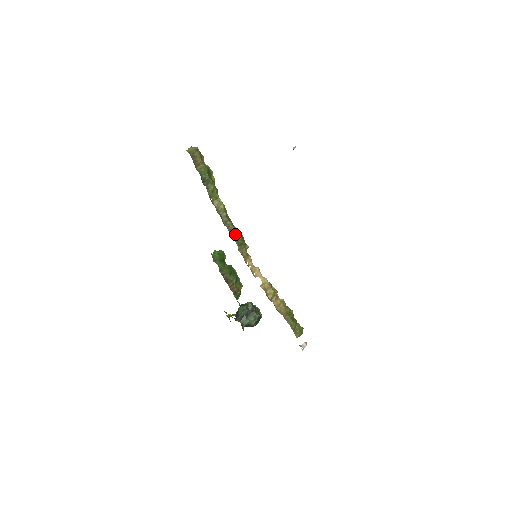
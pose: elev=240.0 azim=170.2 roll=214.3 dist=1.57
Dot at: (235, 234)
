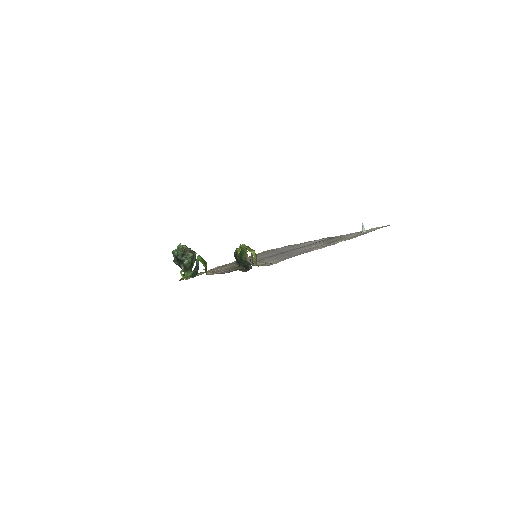
Dot at: occluded
